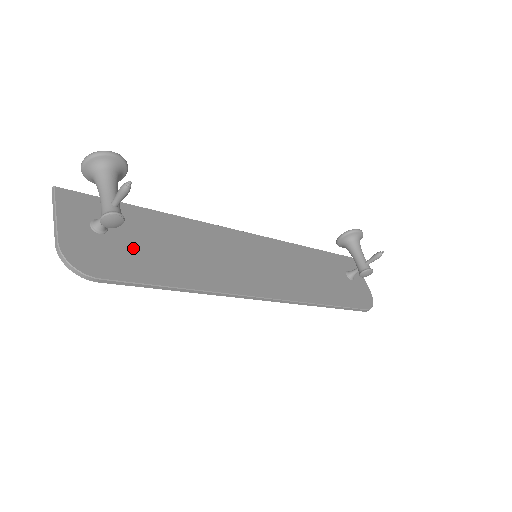
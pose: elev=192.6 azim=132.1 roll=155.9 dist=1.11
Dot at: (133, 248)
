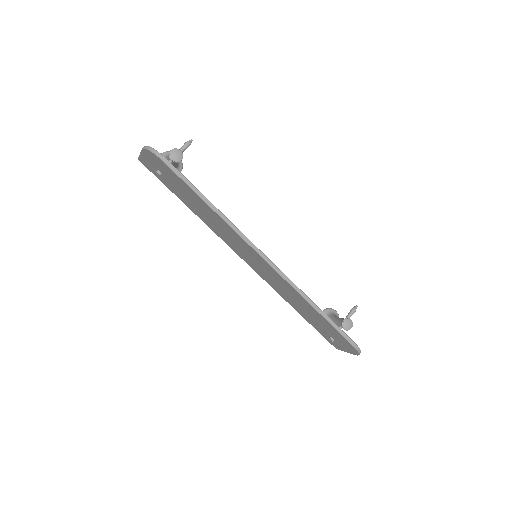
Dot at: occluded
